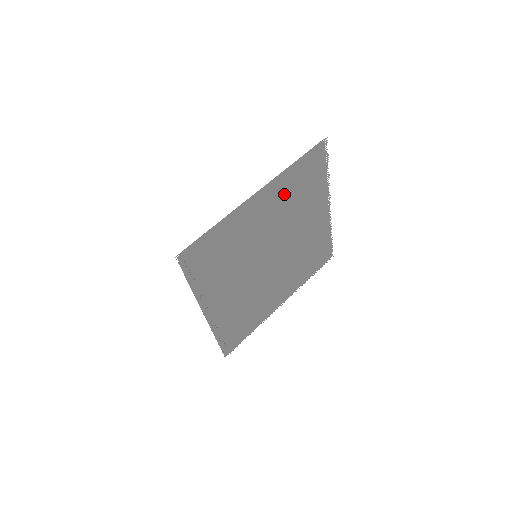
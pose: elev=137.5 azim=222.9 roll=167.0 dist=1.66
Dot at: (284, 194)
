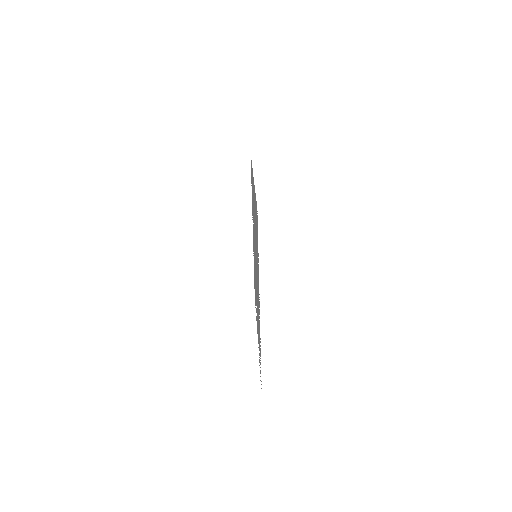
Dot at: occluded
